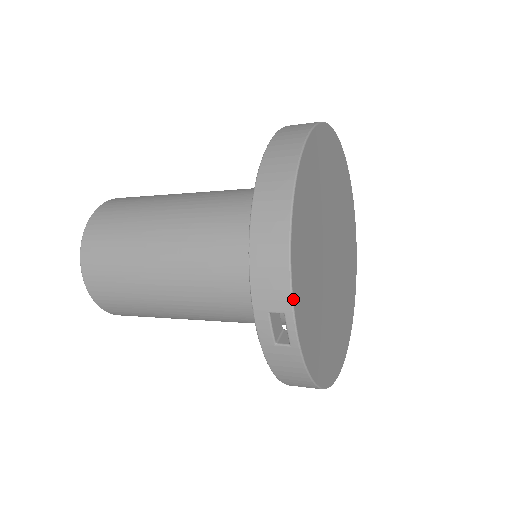
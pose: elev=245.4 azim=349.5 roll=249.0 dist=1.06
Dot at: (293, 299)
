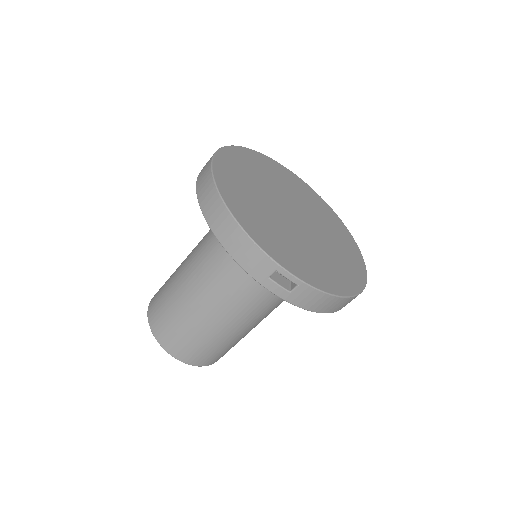
Dot at: (273, 258)
